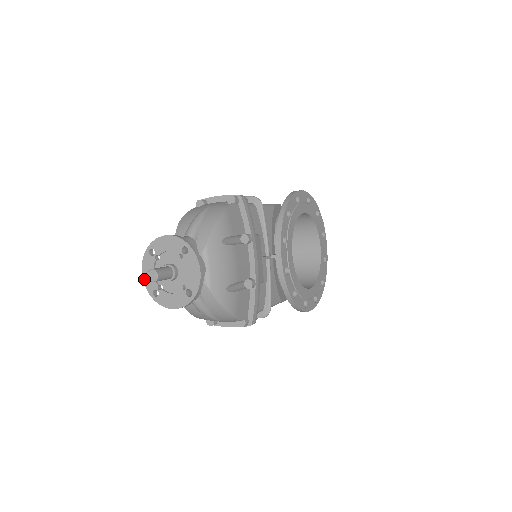
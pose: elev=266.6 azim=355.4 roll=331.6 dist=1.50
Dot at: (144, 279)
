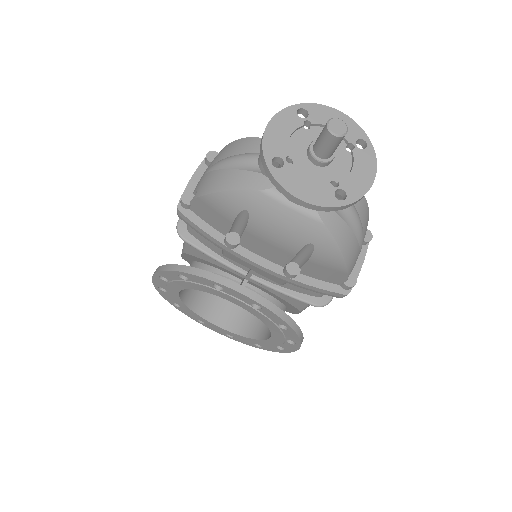
Dot at: (310, 201)
